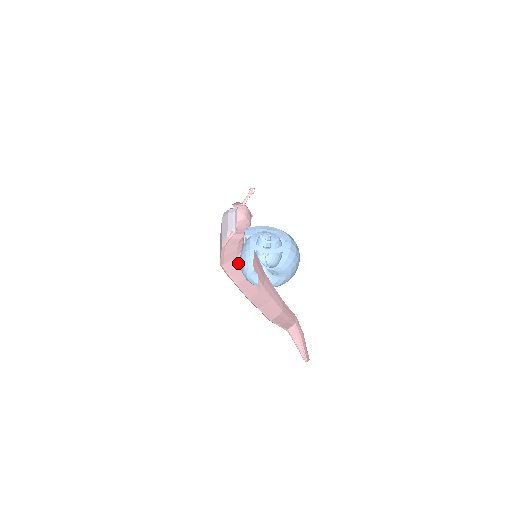
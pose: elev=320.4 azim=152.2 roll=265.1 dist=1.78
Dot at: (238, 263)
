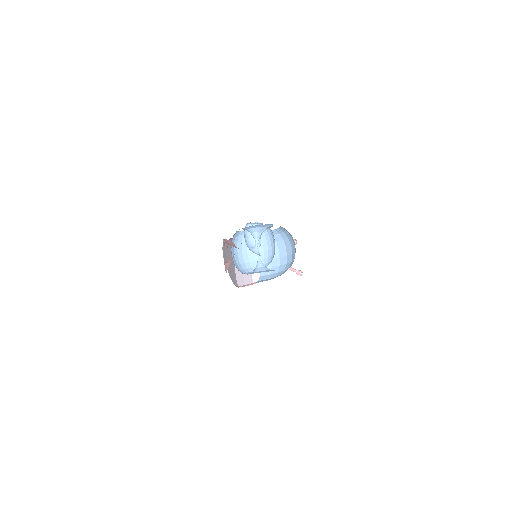
Dot at: occluded
